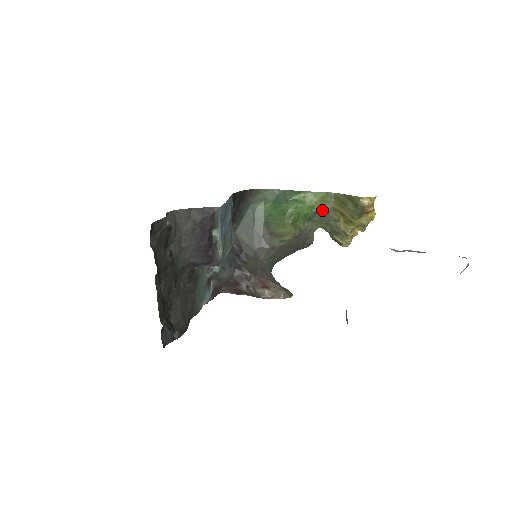
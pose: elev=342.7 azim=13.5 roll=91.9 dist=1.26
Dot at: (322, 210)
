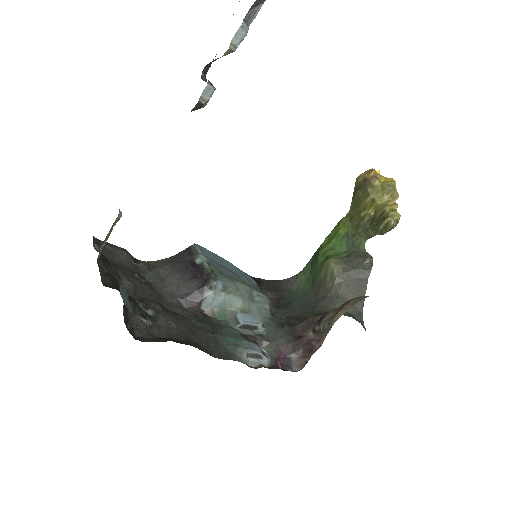
Dot at: (351, 229)
